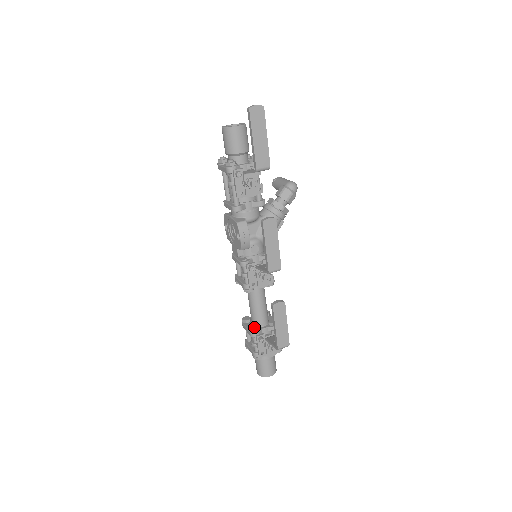
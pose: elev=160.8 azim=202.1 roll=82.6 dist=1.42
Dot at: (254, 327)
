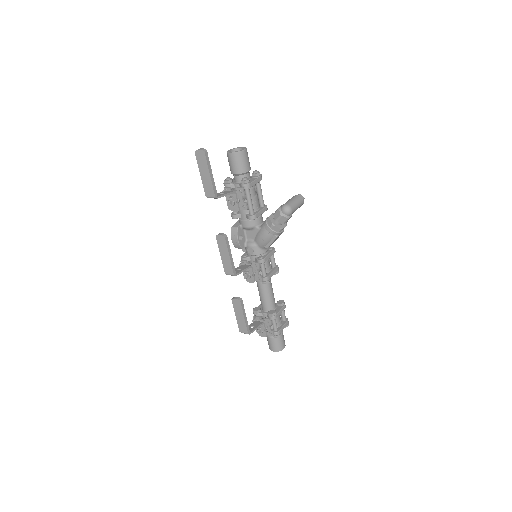
Dot at: (257, 308)
